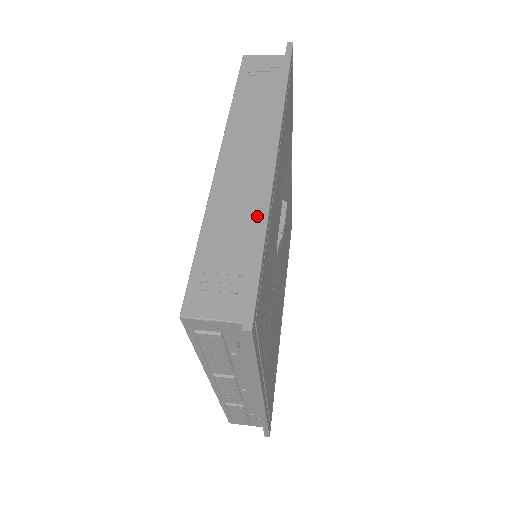
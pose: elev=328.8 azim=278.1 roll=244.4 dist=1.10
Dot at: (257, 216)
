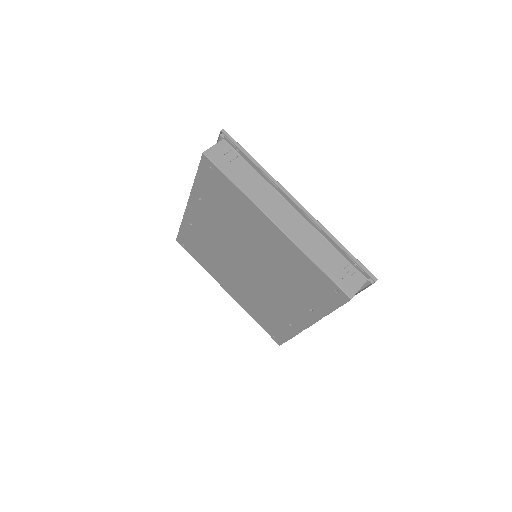
Dot at: (322, 238)
